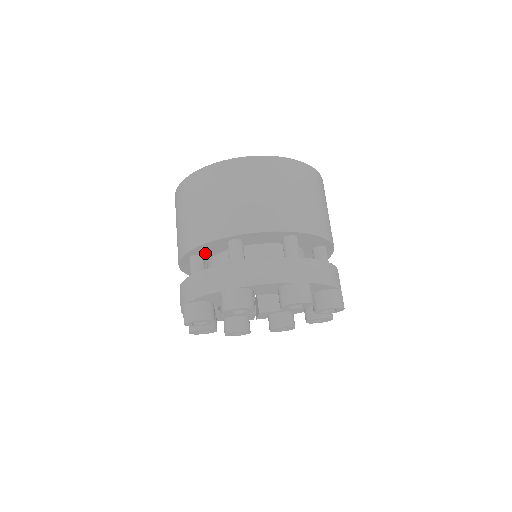
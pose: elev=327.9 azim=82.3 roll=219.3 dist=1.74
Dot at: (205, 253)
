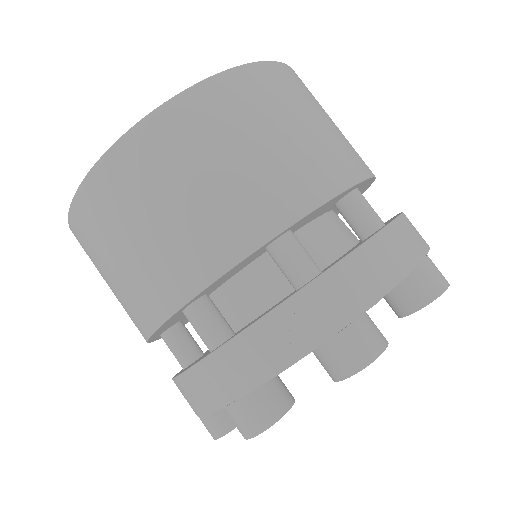
Dot at: (213, 287)
